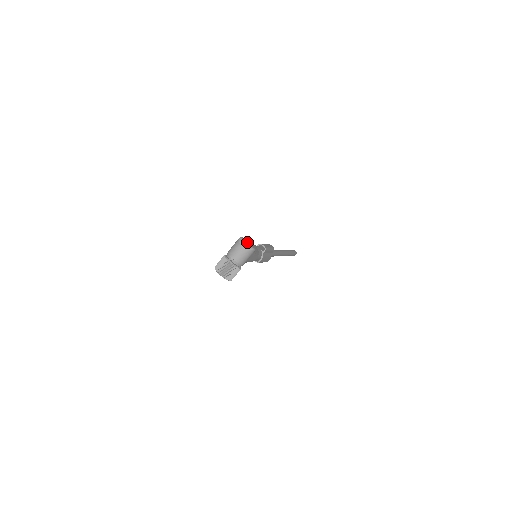
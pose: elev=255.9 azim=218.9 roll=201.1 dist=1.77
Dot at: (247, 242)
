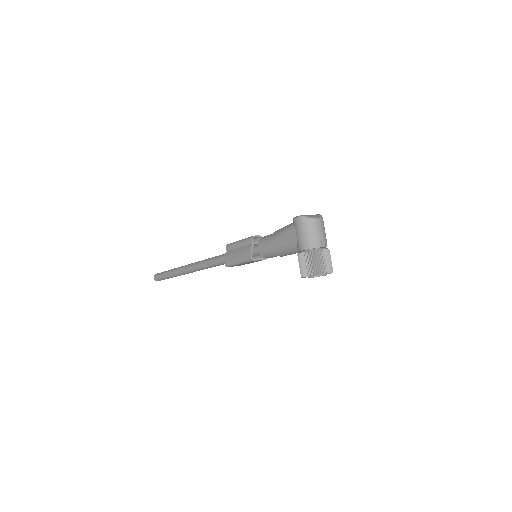
Dot at: (309, 215)
